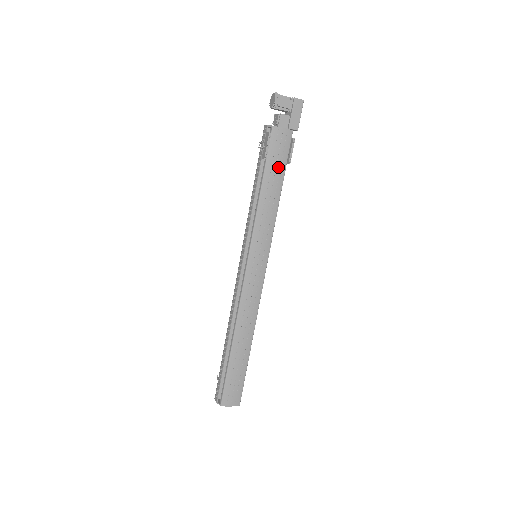
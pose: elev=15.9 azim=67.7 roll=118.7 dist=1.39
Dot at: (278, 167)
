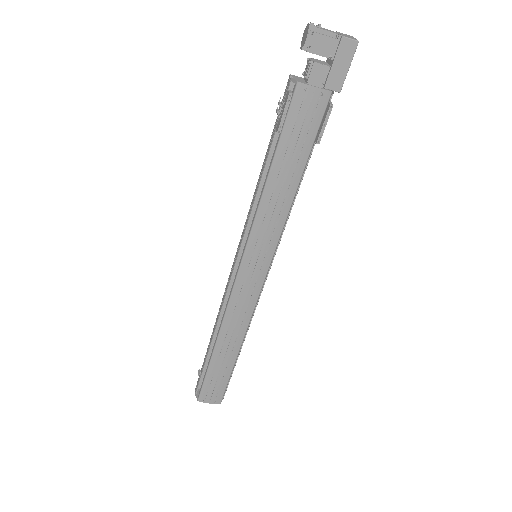
Dot at: (299, 147)
